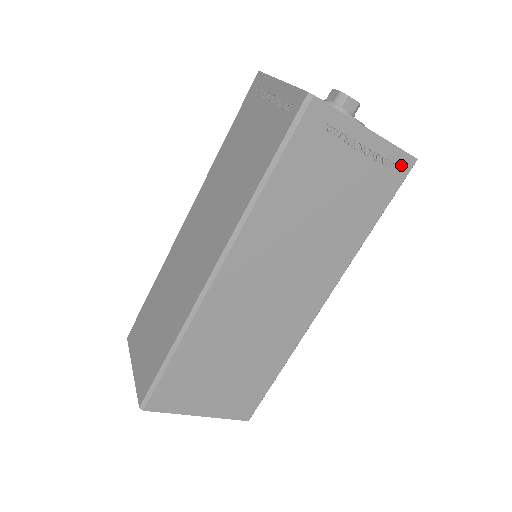
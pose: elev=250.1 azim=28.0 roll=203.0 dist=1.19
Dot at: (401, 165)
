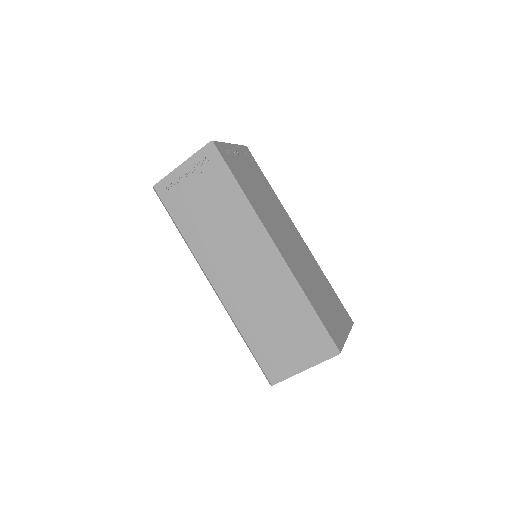
Dot at: (247, 152)
